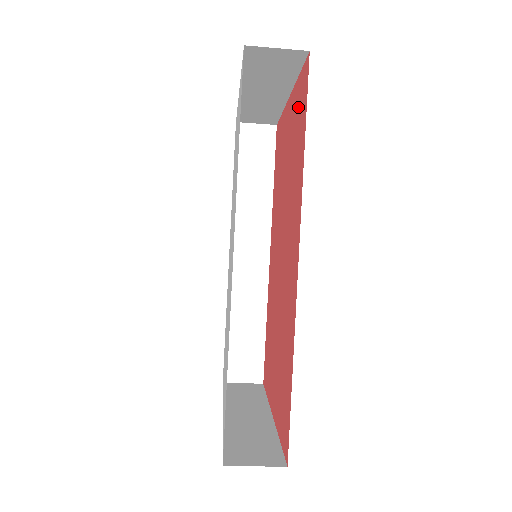
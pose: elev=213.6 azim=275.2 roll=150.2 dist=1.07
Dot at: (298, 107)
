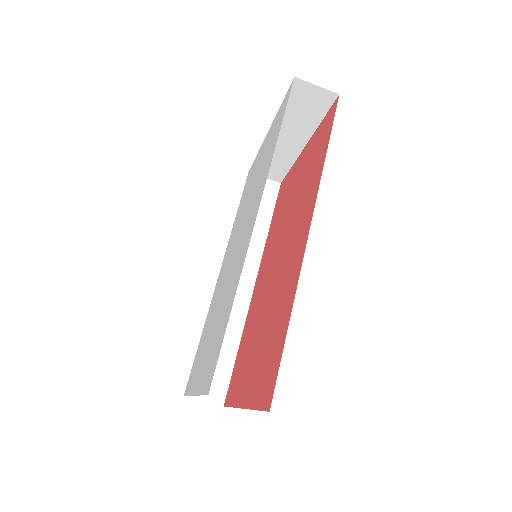
Dot at: (319, 139)
